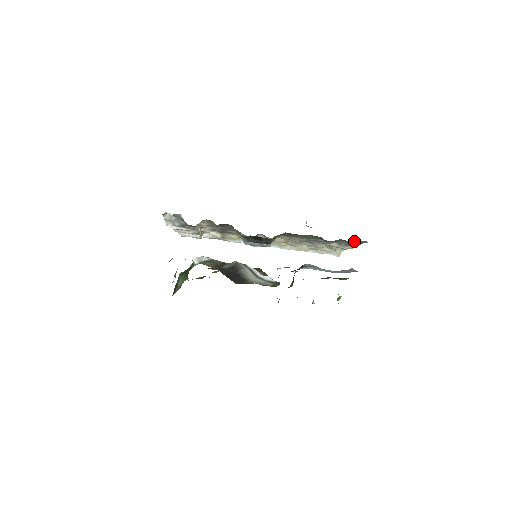
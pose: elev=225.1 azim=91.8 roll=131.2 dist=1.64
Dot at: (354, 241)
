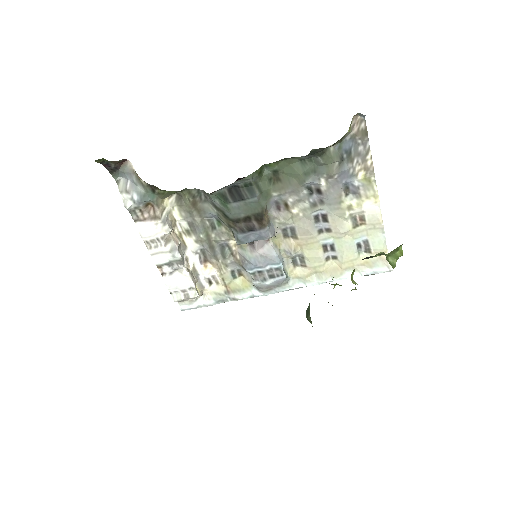
Dot at: (356, 145)
